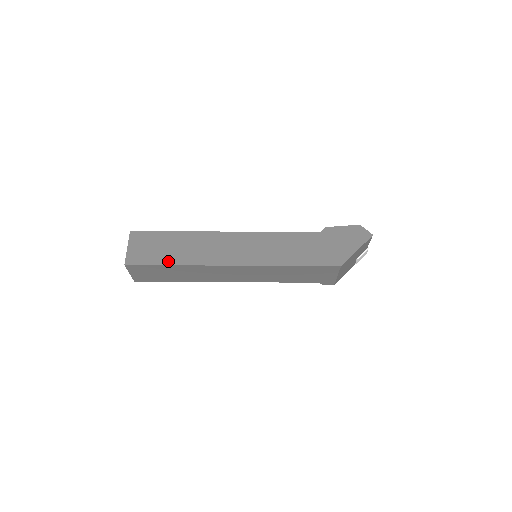
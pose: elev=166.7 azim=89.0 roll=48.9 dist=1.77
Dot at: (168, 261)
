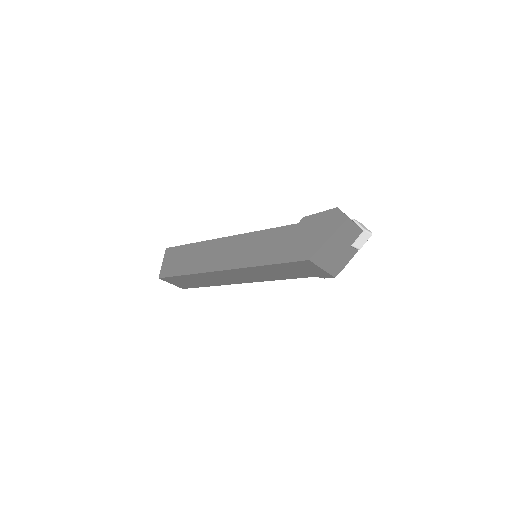
Dot at: (183, 271)
